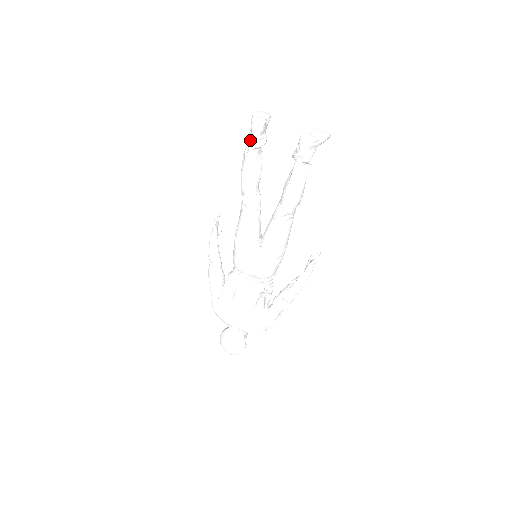
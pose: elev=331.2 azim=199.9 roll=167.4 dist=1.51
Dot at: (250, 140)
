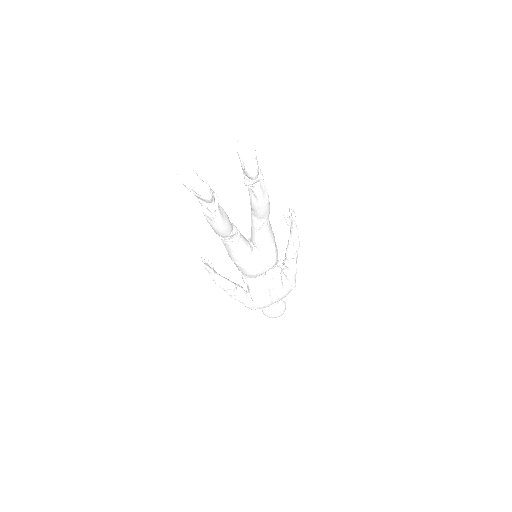
Dot at: (207, 206)
